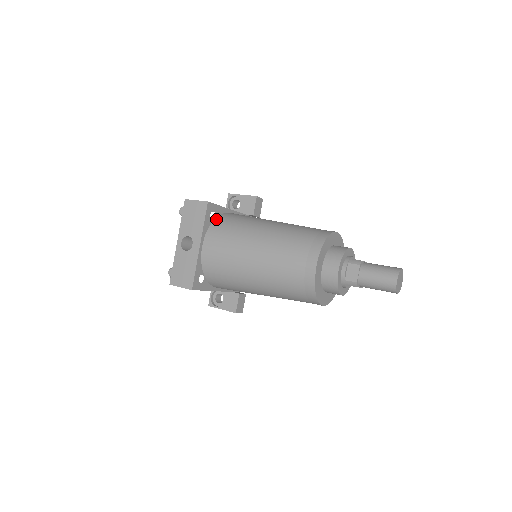
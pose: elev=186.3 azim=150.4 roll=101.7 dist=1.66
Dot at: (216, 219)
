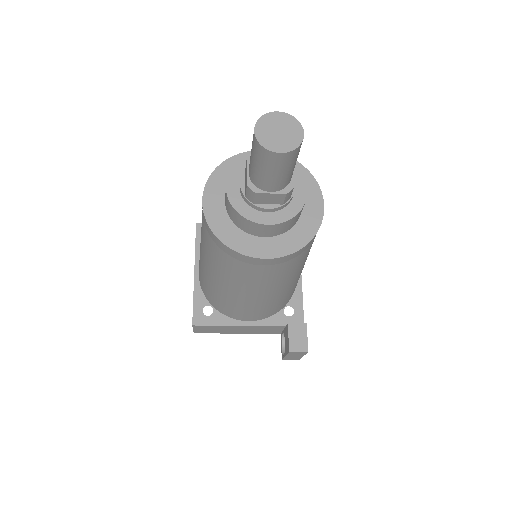
Dot at: occluded
